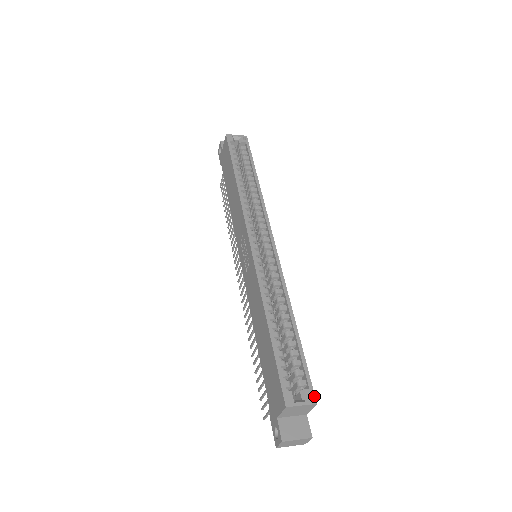
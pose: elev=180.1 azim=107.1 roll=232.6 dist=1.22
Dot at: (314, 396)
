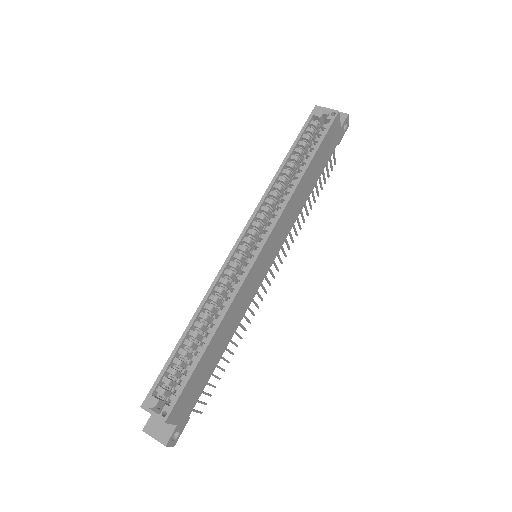
Dot at: (168, 415)
